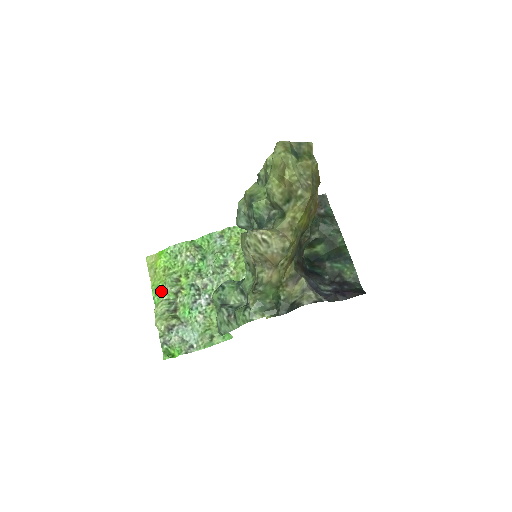
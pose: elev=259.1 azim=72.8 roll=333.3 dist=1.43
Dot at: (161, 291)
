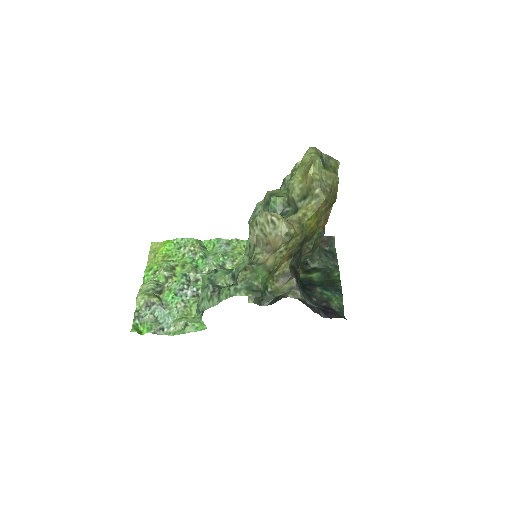
Dot at: (154, 272)
